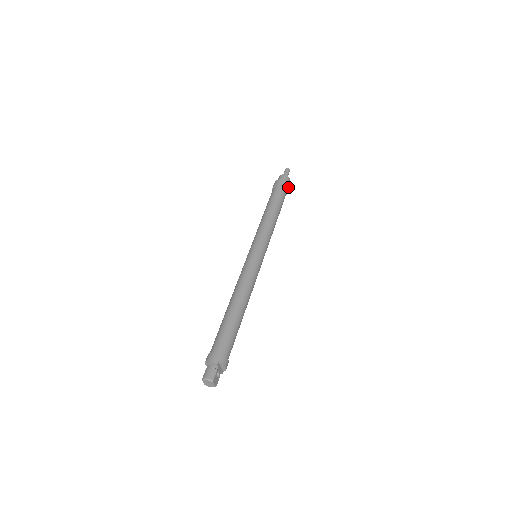
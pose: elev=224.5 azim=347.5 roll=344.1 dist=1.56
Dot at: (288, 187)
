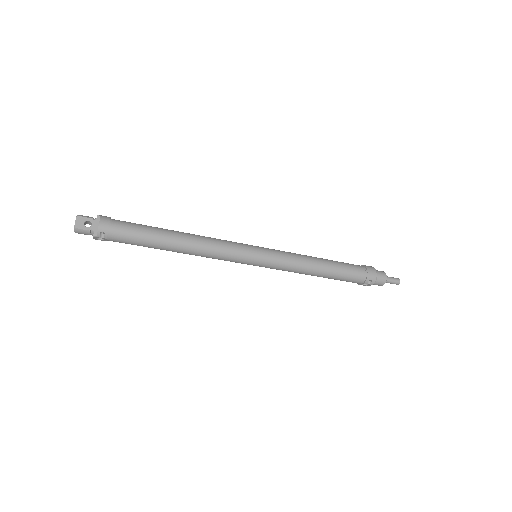
Dot at: (373, 273)
